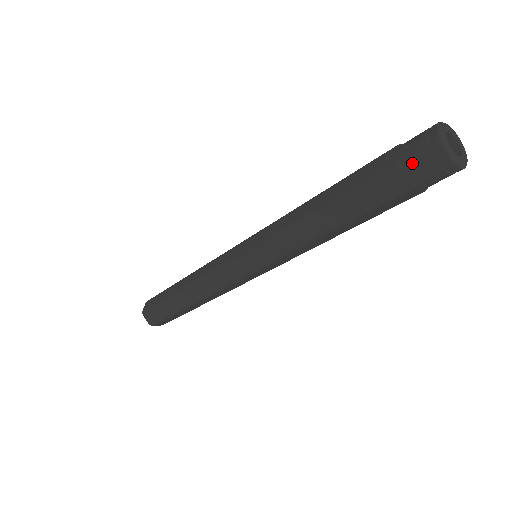
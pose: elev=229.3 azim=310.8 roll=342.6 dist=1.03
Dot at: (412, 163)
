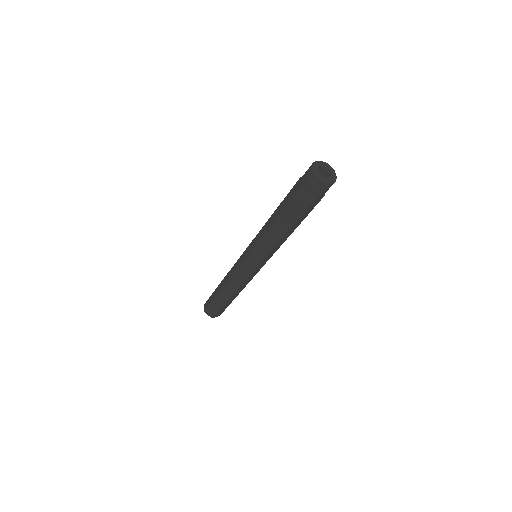
Dot at: (303, 177)
